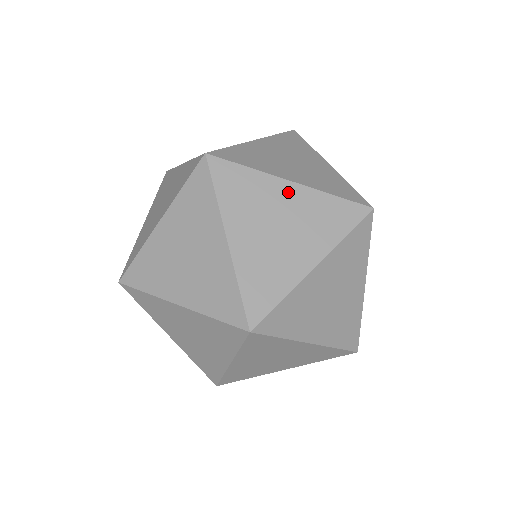
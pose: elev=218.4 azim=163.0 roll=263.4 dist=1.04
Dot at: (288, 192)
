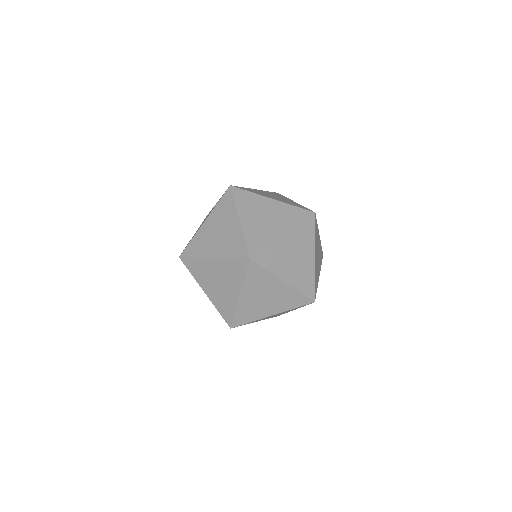
Dot at: (287, 241)
